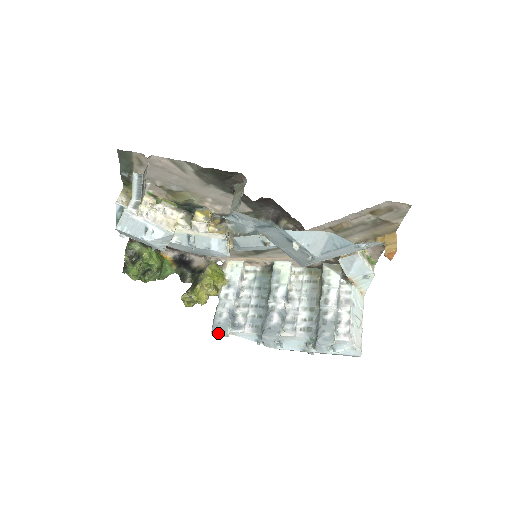
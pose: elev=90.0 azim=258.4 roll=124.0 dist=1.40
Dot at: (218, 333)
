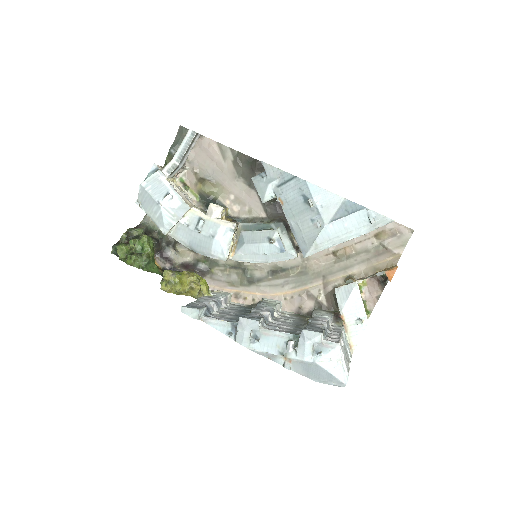
Dot at: (189, 309)
